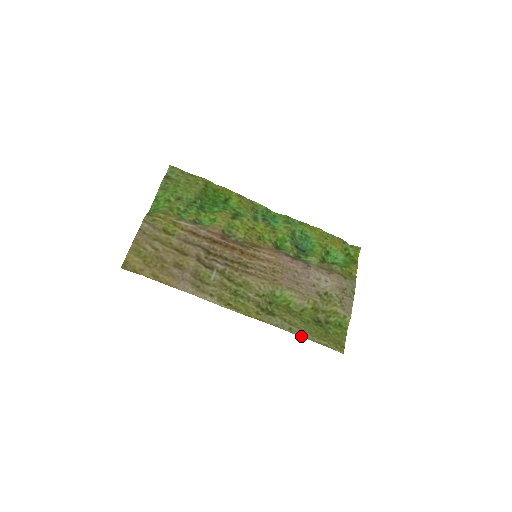
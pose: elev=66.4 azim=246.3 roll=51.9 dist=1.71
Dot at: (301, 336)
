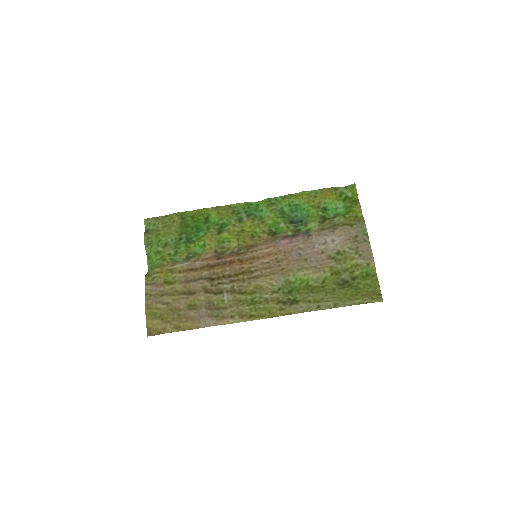
Dot at: occluded
